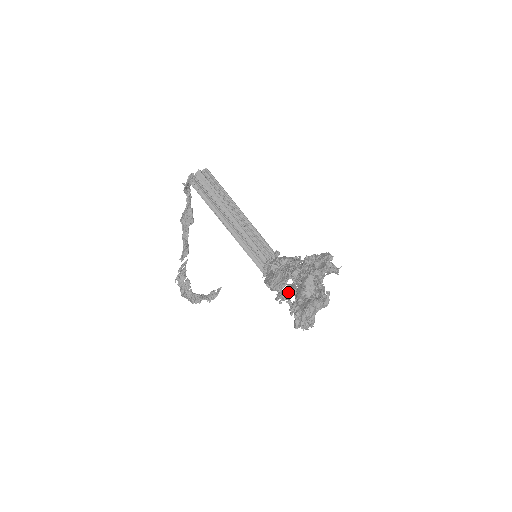
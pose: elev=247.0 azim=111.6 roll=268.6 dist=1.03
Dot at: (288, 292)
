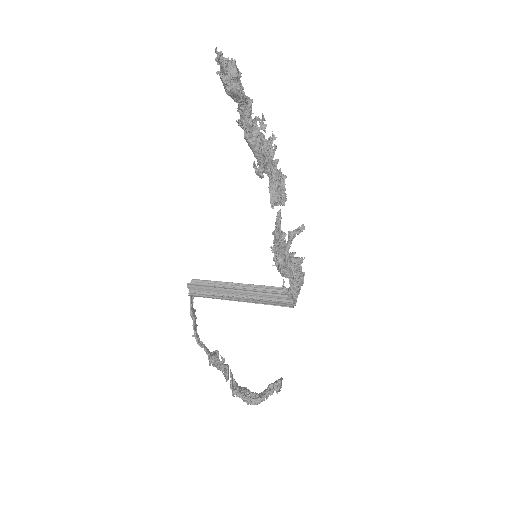
Dot at: (274, 201)
